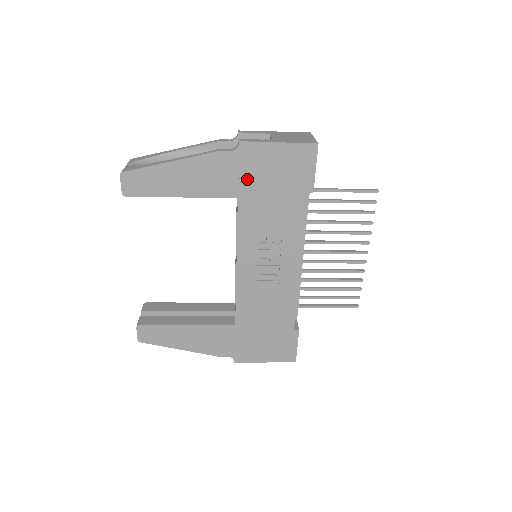
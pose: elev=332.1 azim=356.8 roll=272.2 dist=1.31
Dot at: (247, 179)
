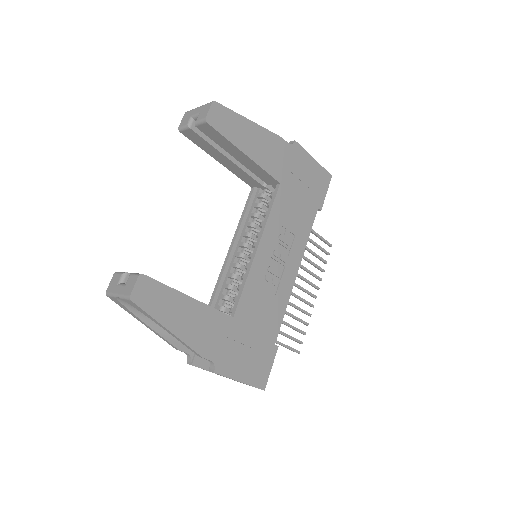
Dot at: (290, 172)
